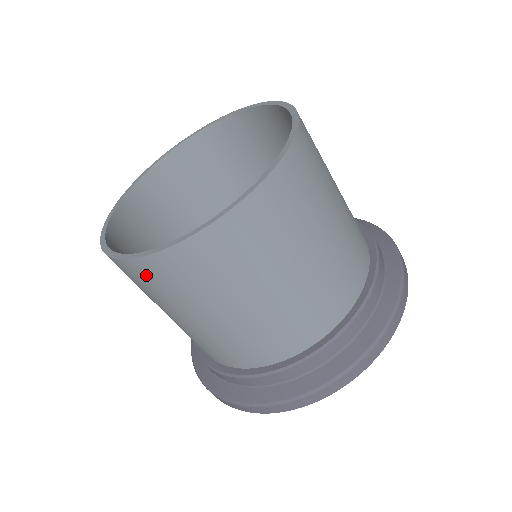
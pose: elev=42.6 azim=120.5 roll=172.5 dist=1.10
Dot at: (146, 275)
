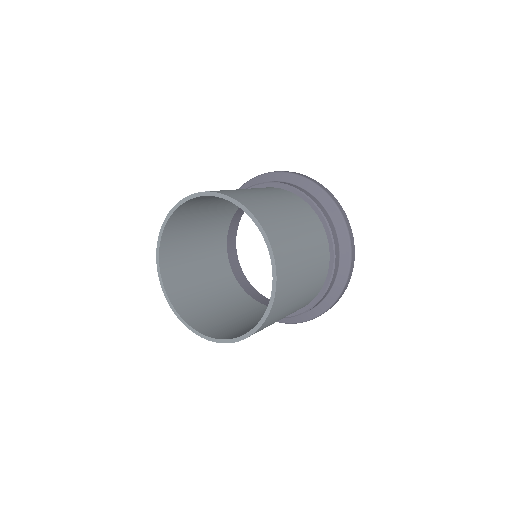
Dot at: occluded
